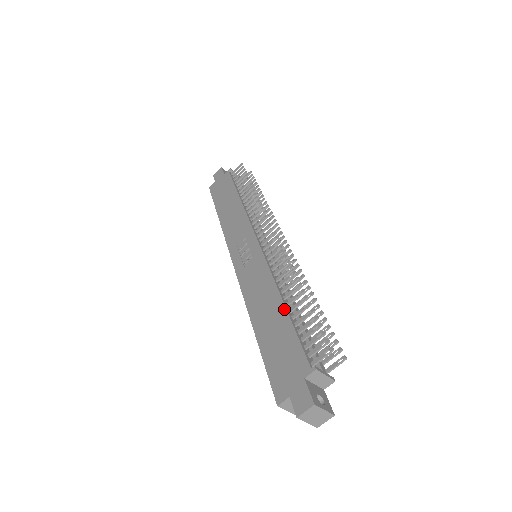
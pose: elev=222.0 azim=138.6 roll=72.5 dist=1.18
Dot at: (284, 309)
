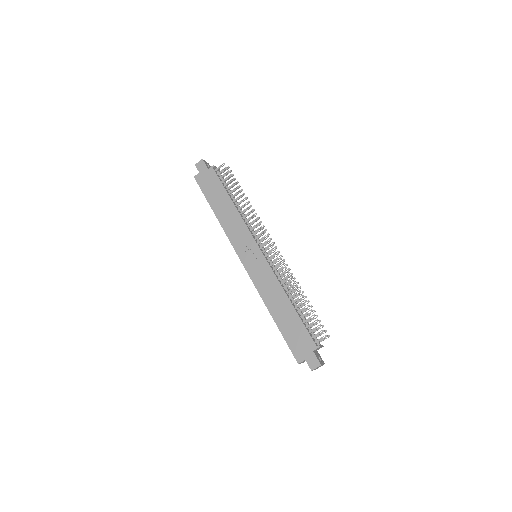
Dot at: (292, 307)
